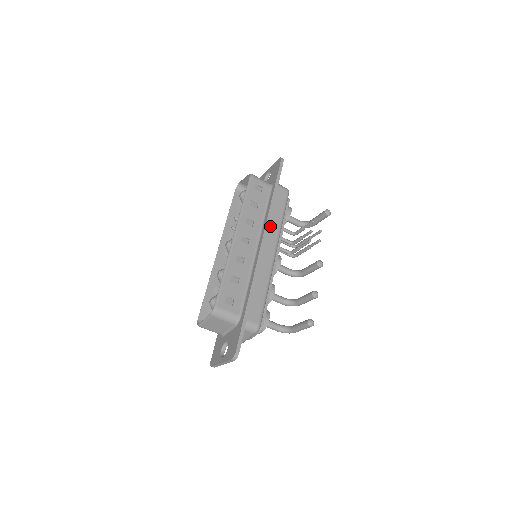
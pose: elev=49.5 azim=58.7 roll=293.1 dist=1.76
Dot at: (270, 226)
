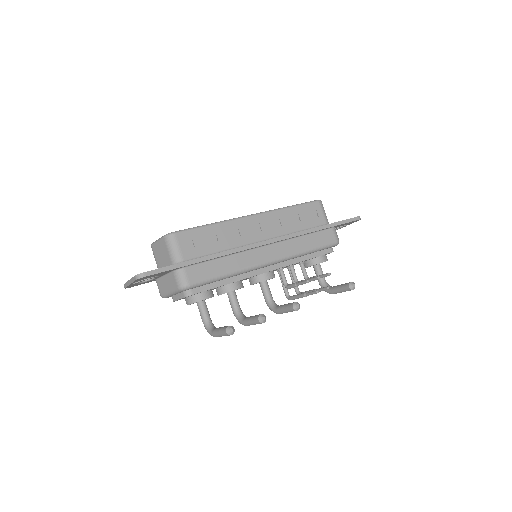
Dot at: (290, 242)
